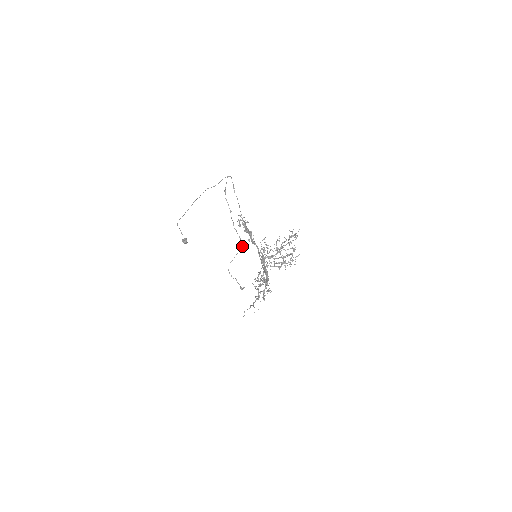
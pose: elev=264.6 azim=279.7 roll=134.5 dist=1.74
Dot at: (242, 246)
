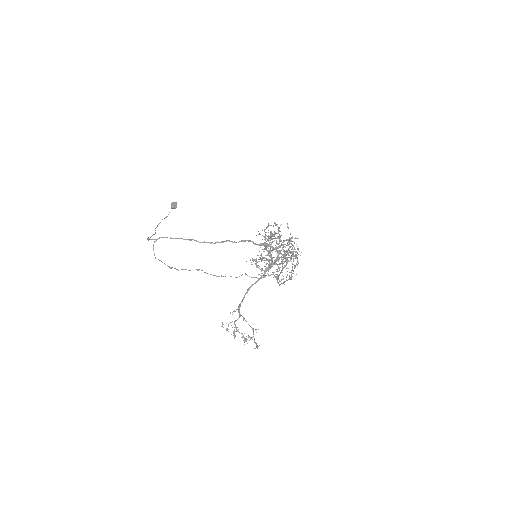
Dot at: occluded
